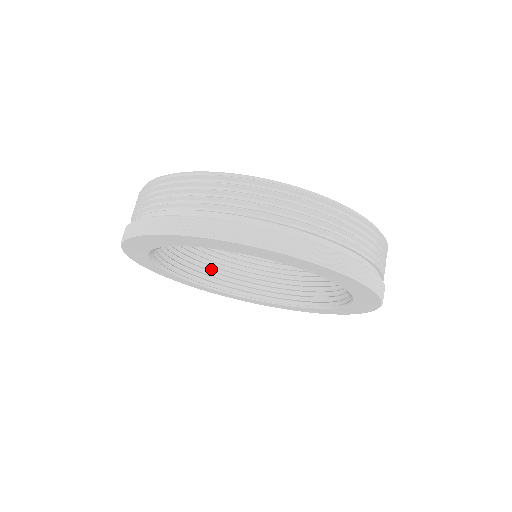
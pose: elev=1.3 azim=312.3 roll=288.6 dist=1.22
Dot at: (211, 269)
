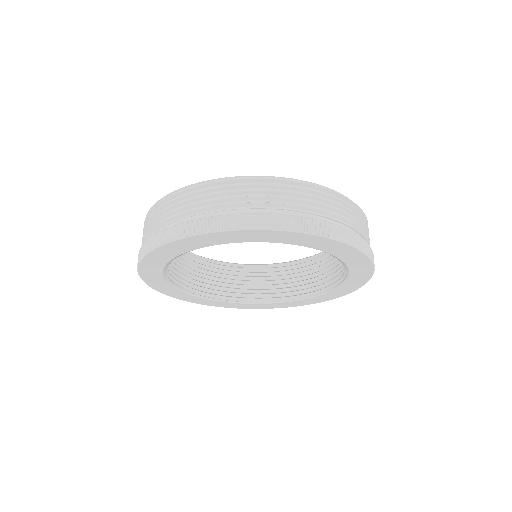
Dot at: (187, 275)
